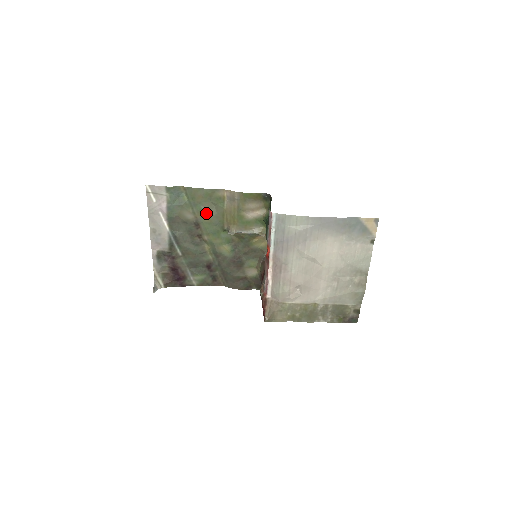
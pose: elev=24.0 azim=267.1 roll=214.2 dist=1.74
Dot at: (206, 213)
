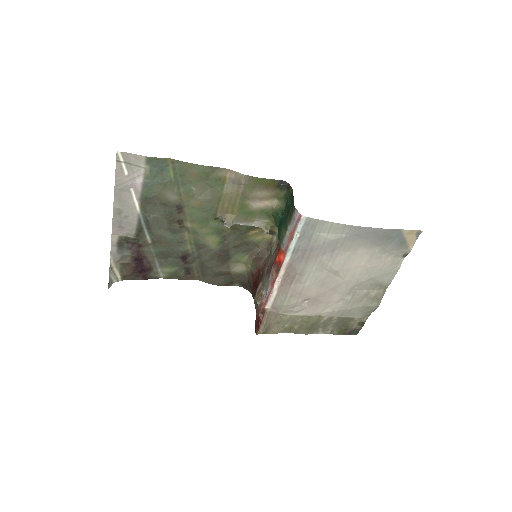
Dot at: (196, 196)
